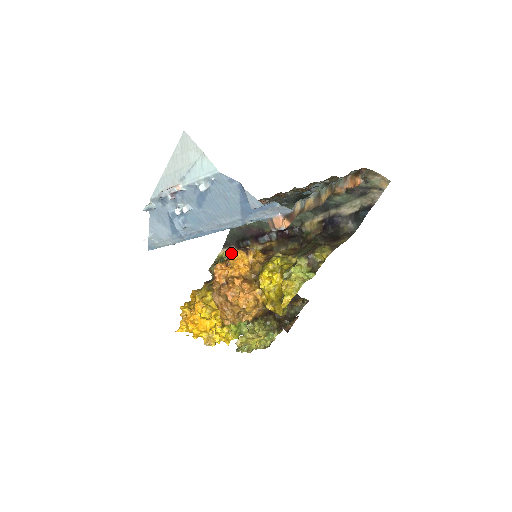
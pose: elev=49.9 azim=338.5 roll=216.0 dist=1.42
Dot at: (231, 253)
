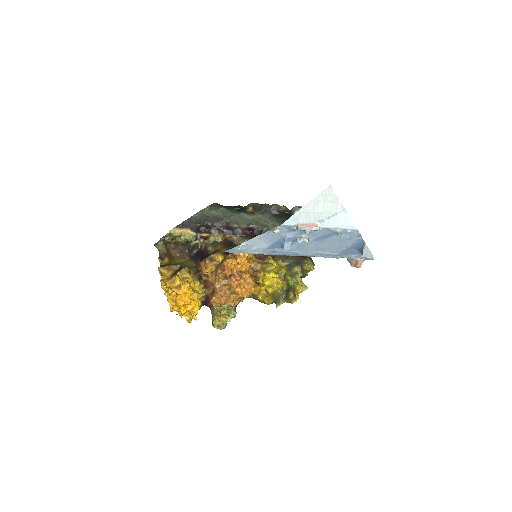
Dot at: occluded
